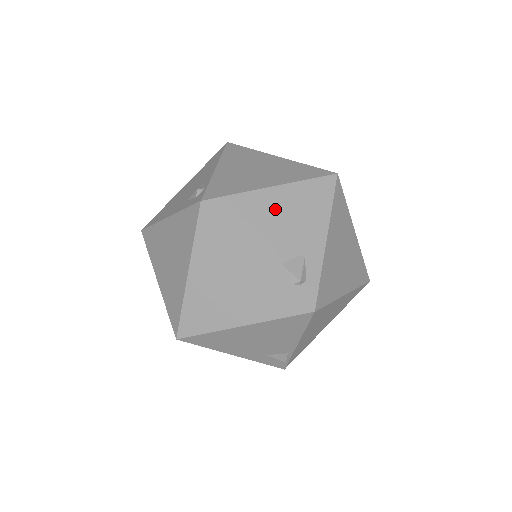
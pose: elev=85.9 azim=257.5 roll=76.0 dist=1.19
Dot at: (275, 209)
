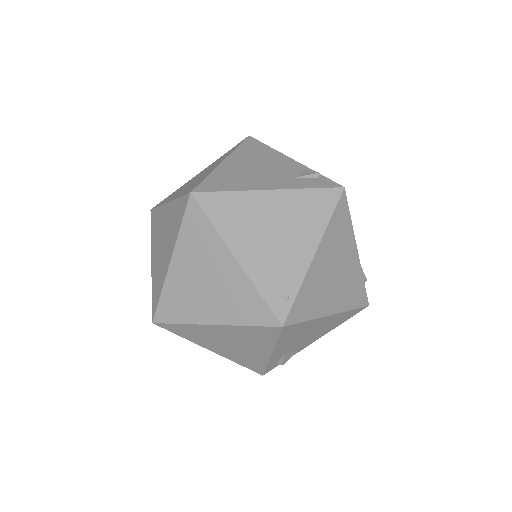
Dot at: occluded
